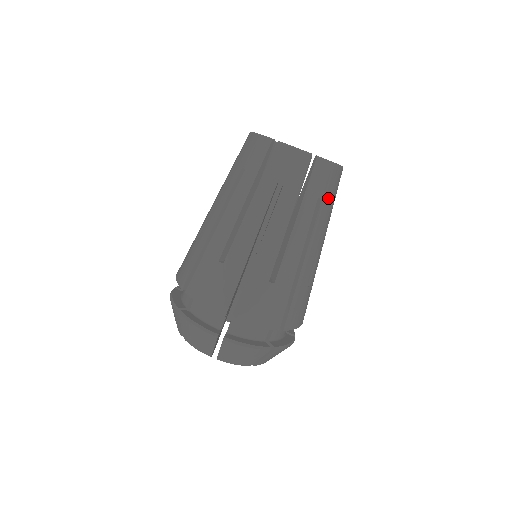
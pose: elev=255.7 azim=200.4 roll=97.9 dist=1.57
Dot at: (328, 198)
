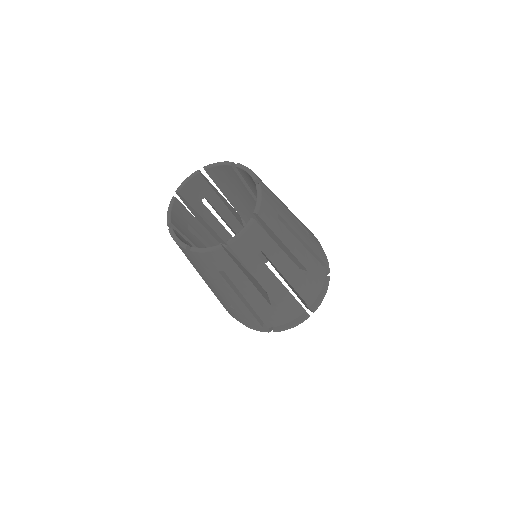
Dot at: (232, 267)
